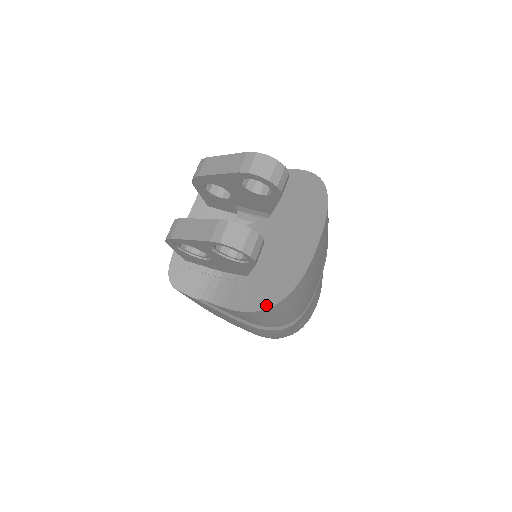
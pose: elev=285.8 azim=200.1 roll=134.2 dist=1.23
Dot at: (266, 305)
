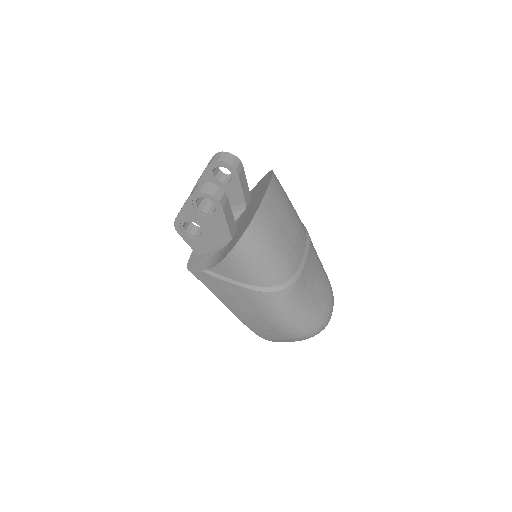
Dot at: (238, 239)
